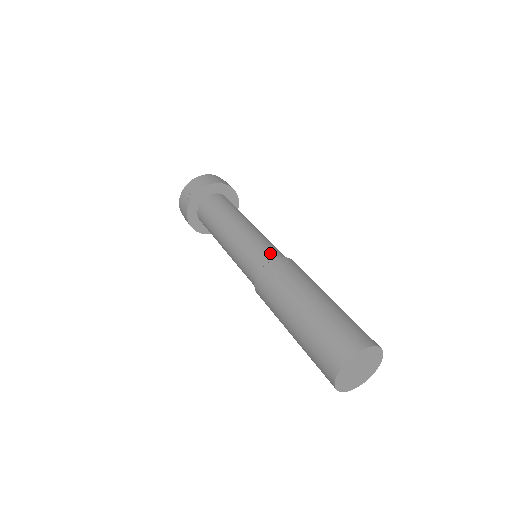
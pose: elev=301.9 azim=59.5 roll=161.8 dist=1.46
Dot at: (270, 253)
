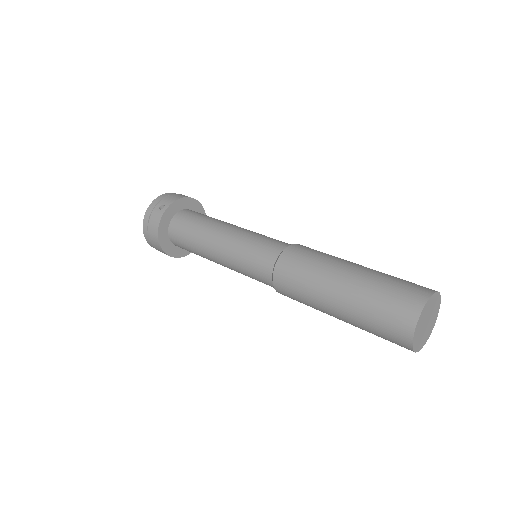
Dot at: (283, 242)
